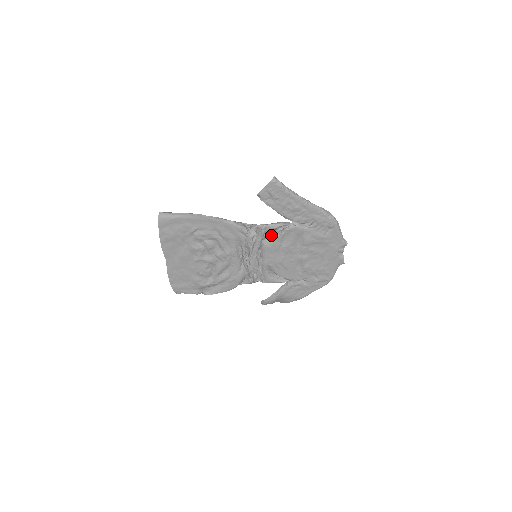
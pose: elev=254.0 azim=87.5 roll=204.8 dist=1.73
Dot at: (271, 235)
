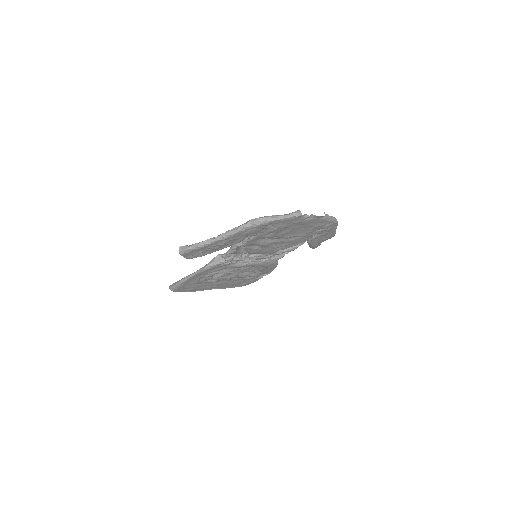
Dot at: (243, 248)
